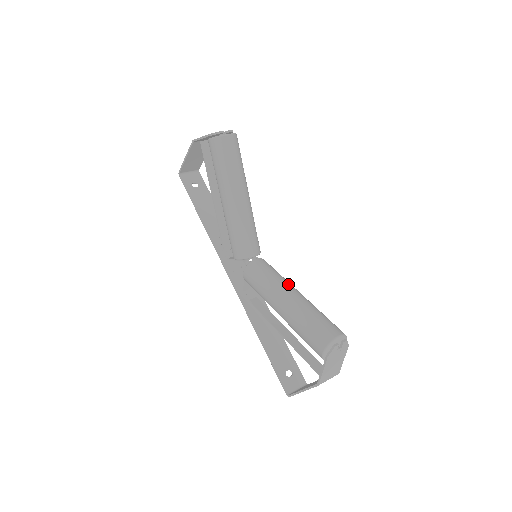
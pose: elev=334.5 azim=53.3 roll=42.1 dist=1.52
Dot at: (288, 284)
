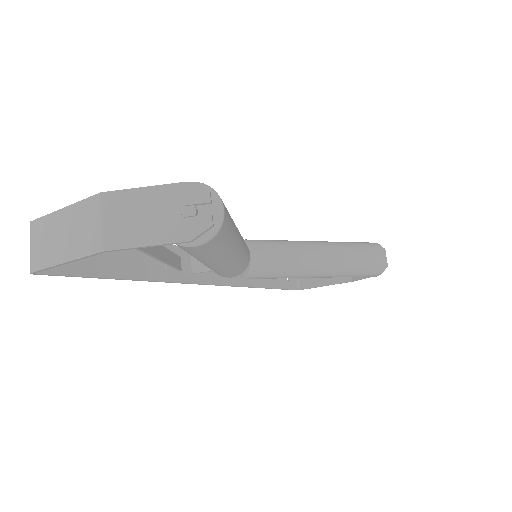
Dot at: (308, 250)
